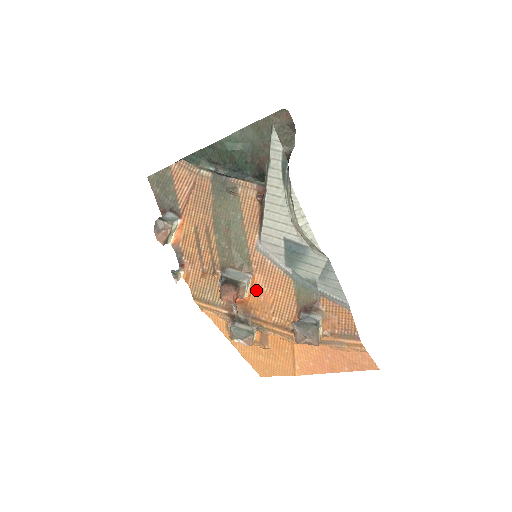
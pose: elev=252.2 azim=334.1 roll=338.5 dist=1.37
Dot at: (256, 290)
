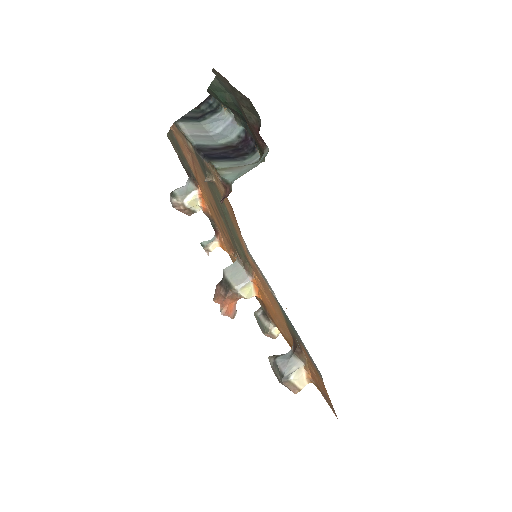
Dot at: (262, 293)
